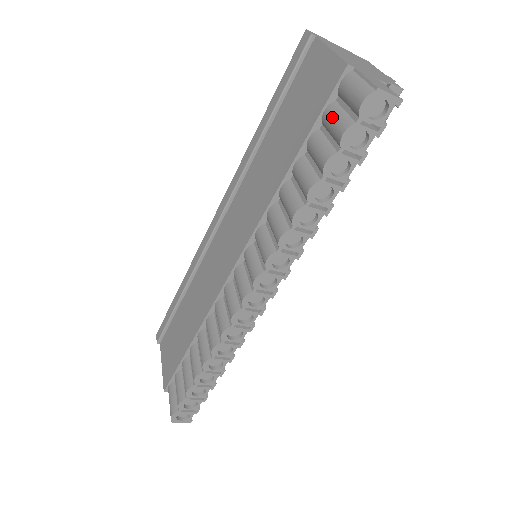
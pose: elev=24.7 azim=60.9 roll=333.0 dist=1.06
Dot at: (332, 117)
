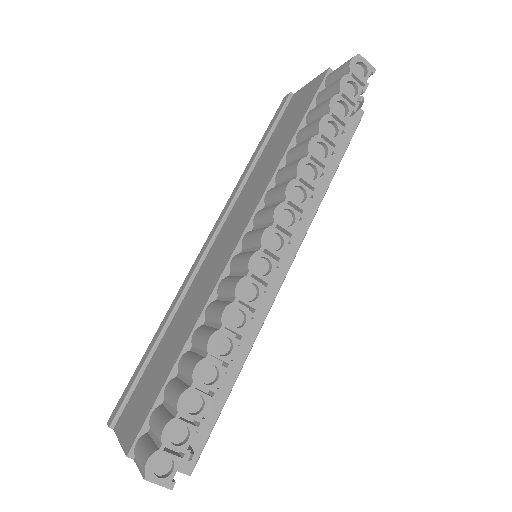
Dot at: (326, 88)
